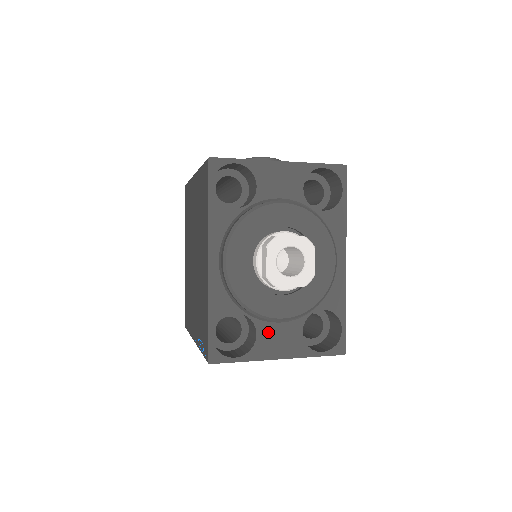
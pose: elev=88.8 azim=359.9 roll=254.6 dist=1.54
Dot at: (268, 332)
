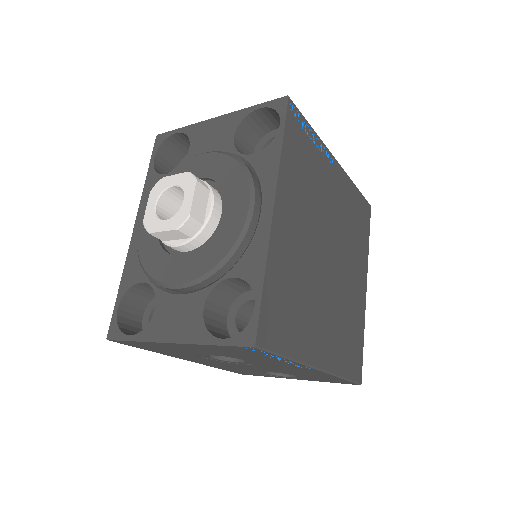
Dot at: (167, 306)
